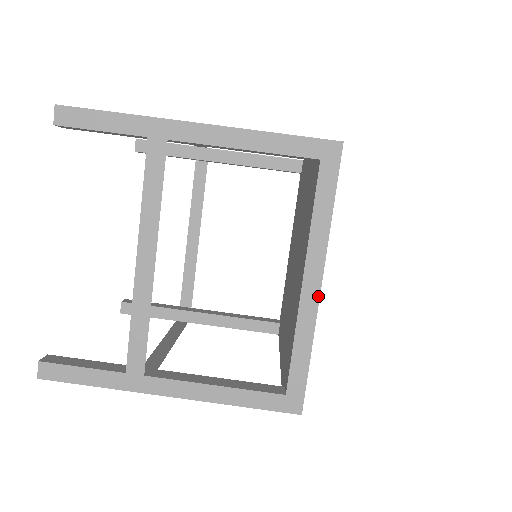
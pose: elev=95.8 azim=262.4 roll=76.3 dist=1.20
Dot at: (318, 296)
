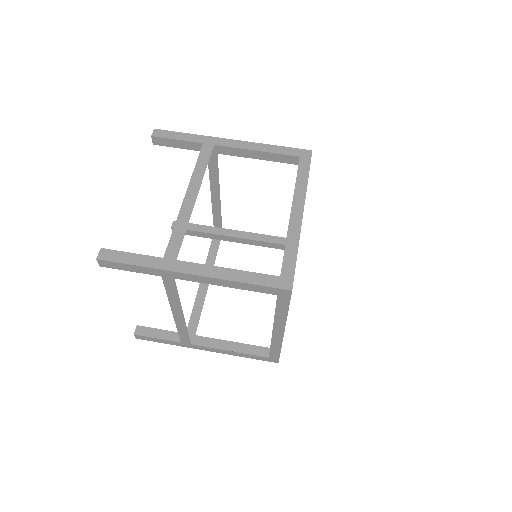
Dot at: (301, 219)
